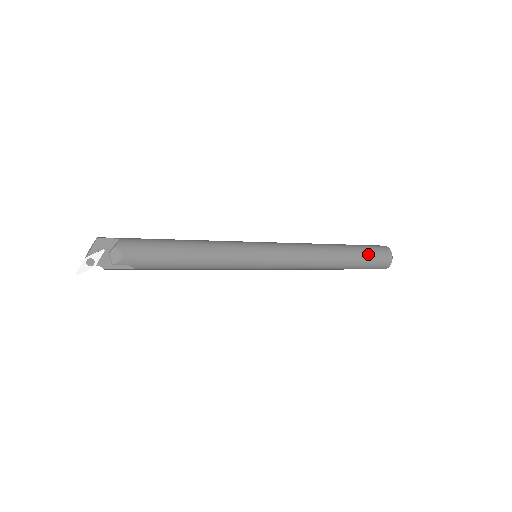
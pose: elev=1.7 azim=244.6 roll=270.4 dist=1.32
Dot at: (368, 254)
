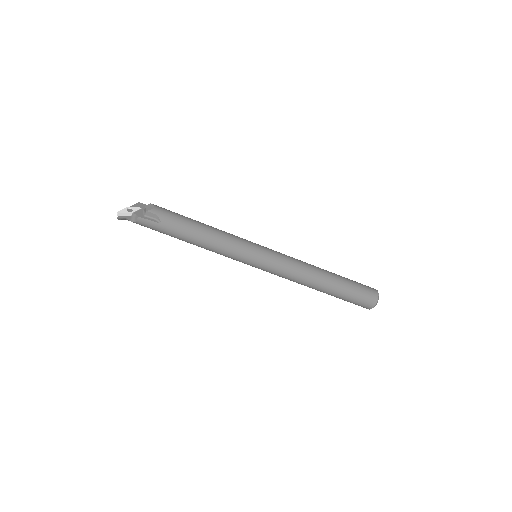
Dot at: (354, 281)
